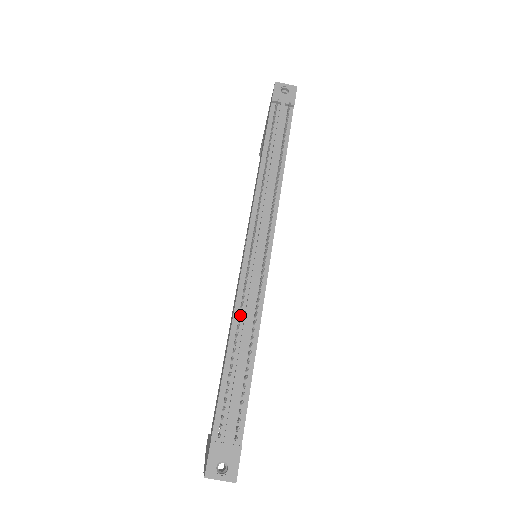
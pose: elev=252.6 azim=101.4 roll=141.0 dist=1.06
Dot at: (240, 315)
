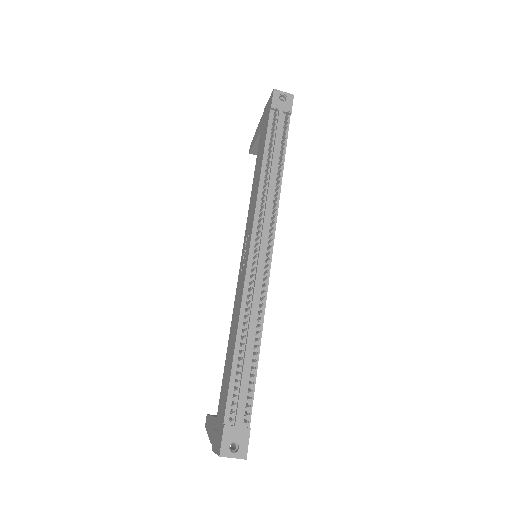
Dot at: (246, 312)
